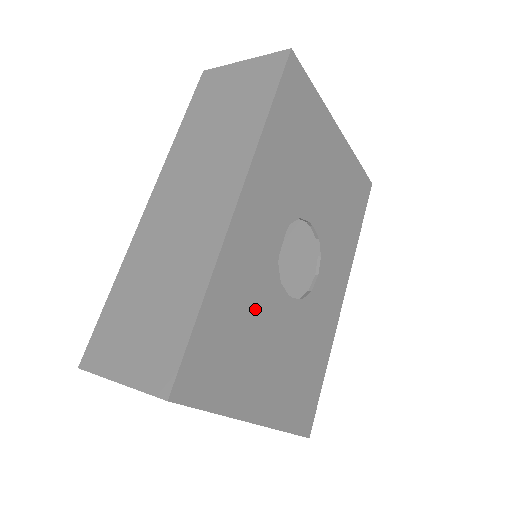
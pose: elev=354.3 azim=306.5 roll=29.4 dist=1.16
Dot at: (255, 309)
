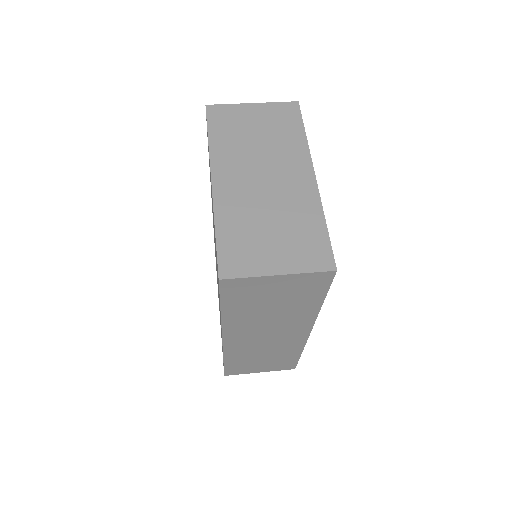
Dot at: occluded
